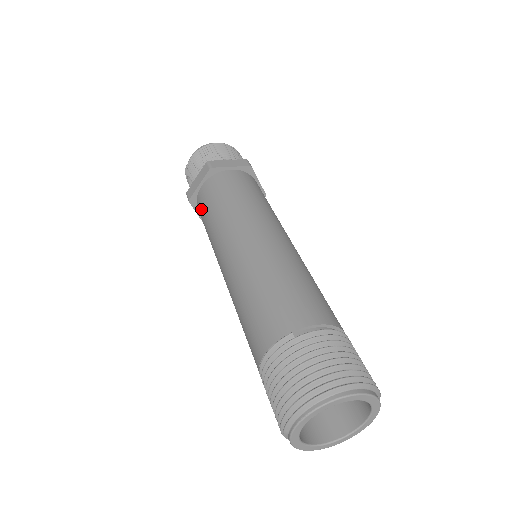
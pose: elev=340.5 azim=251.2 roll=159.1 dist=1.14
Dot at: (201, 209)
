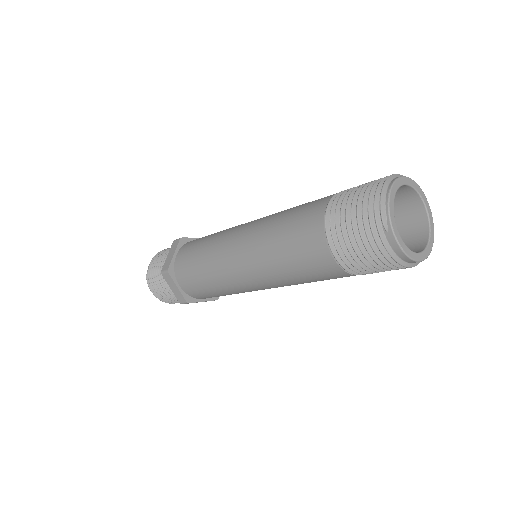
Dot at: (185, 265)
